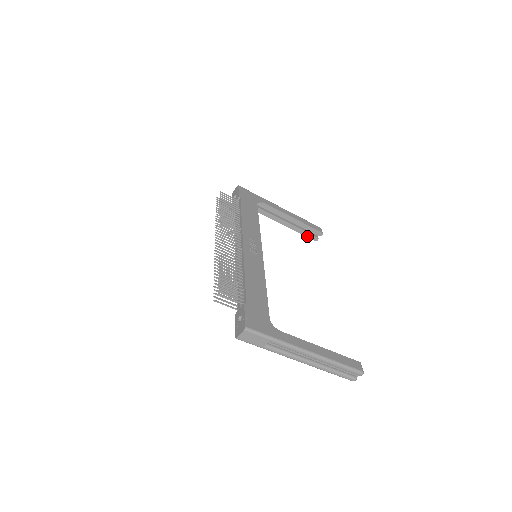
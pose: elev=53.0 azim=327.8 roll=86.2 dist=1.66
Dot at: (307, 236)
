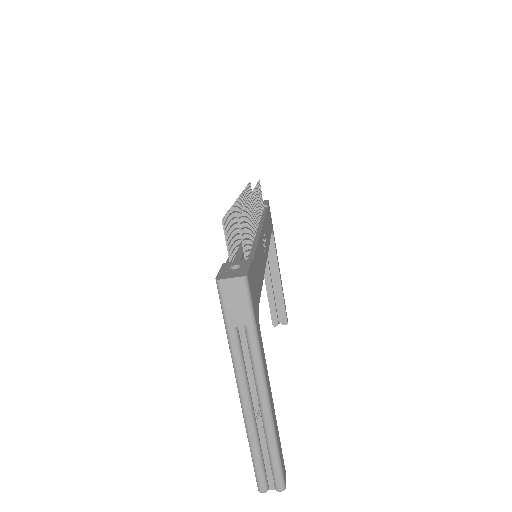
Dot at: (271, 312)
